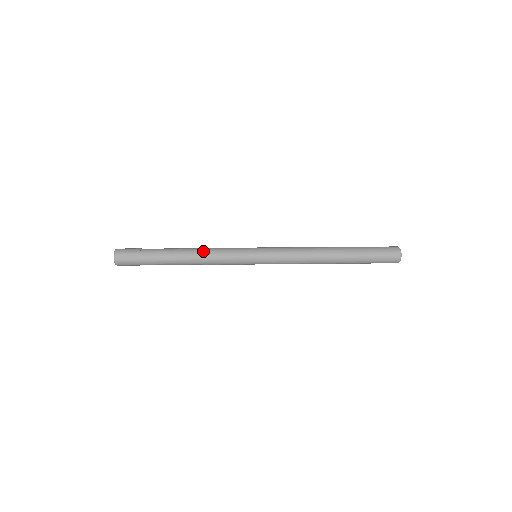
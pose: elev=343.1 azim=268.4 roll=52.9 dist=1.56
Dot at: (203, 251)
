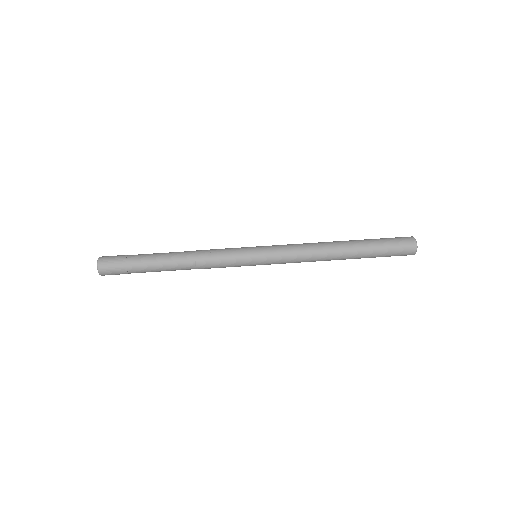
Dot at: occluded
